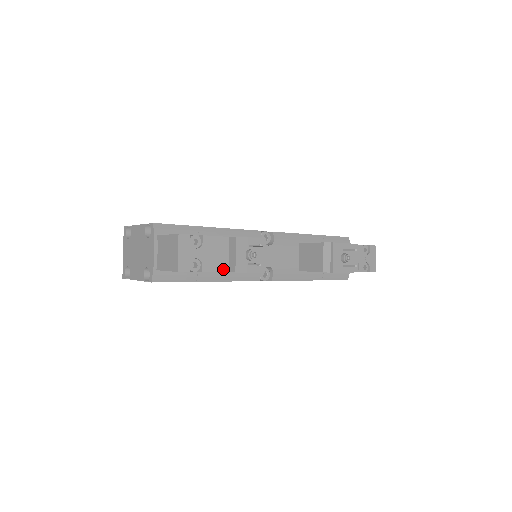
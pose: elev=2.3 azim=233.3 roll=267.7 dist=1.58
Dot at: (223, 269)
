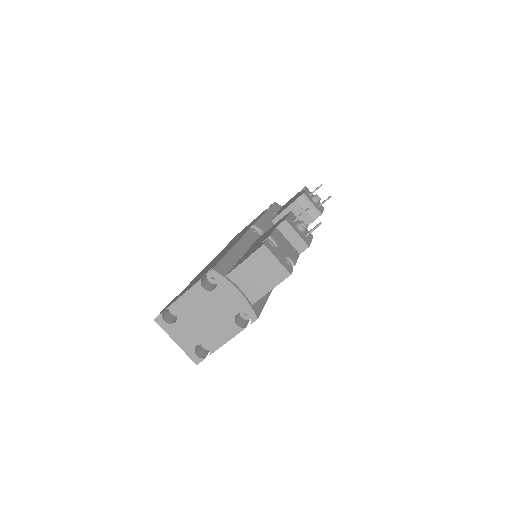
Dot at: (297, 254)
